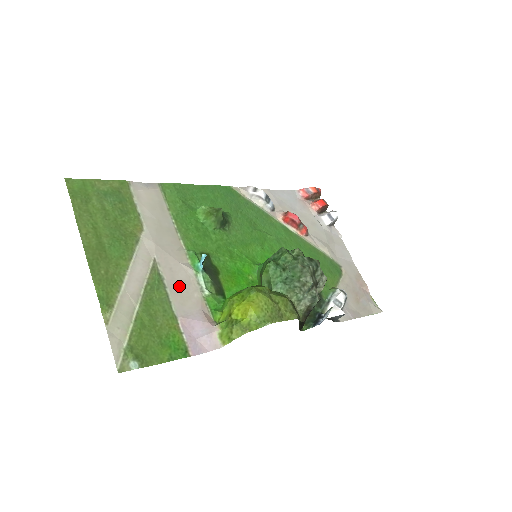
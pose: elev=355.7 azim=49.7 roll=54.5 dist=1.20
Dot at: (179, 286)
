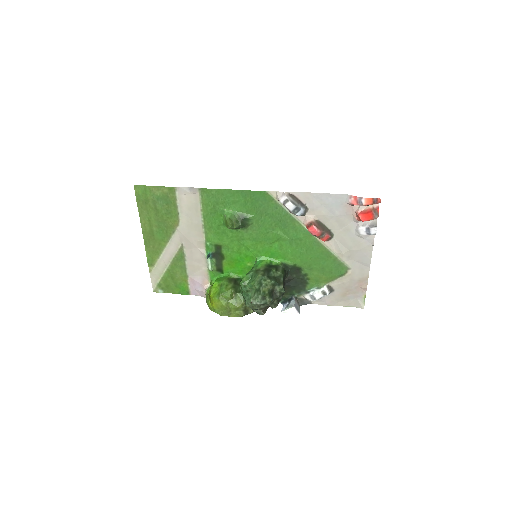
Dot at: (194, 261)
